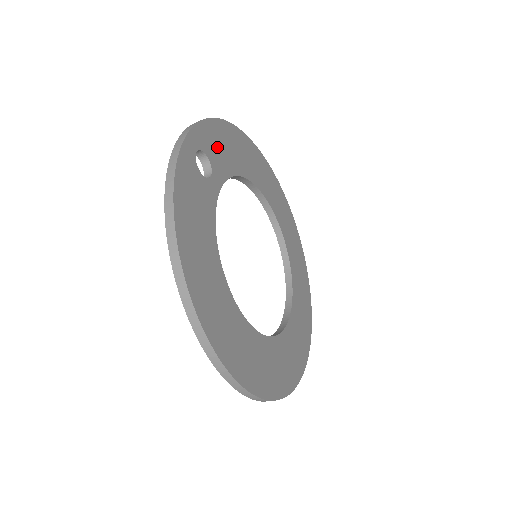
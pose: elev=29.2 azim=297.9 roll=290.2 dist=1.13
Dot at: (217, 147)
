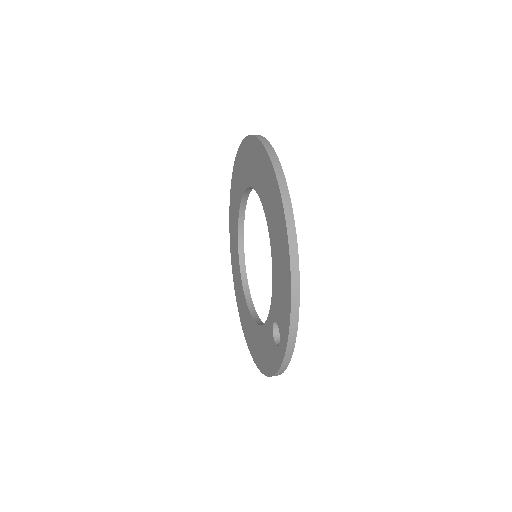
Dot at: occluded
